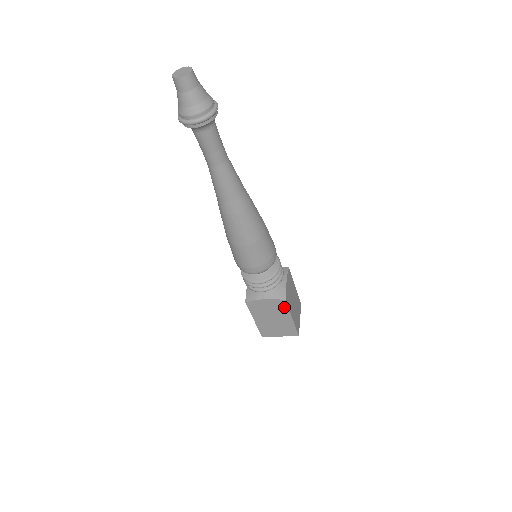
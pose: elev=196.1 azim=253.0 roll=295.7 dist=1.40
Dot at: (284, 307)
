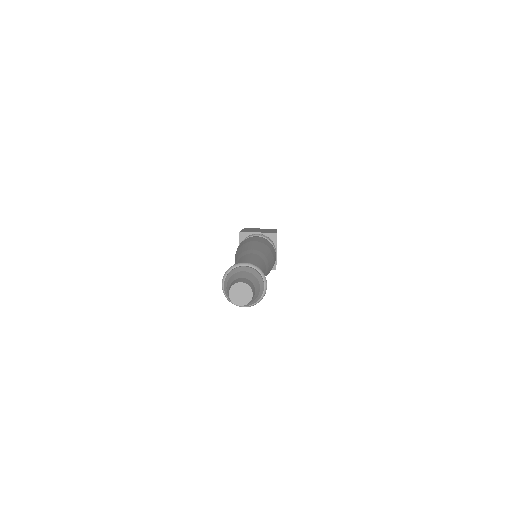
Dot at: occluded
